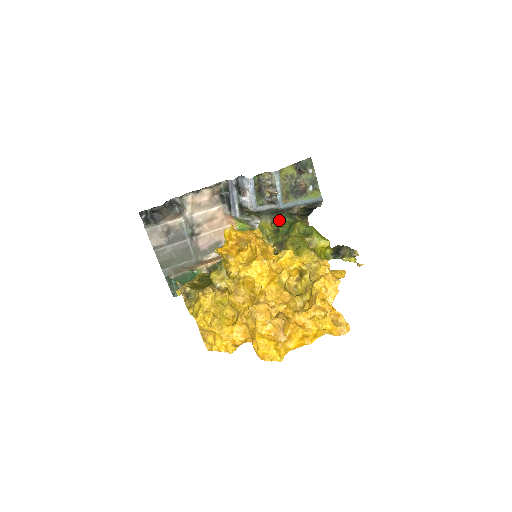
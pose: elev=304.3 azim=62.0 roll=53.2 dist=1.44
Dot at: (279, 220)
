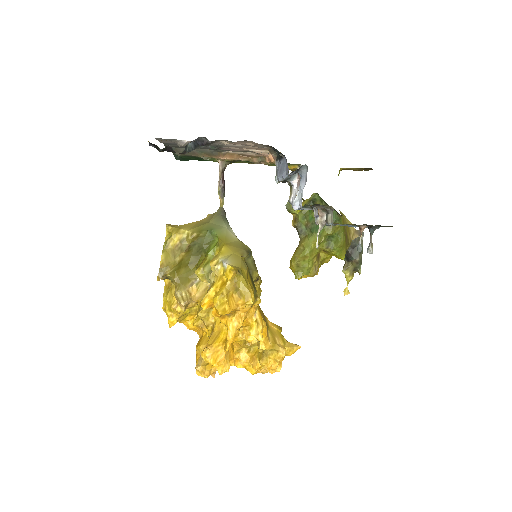
Dot at: occluded
